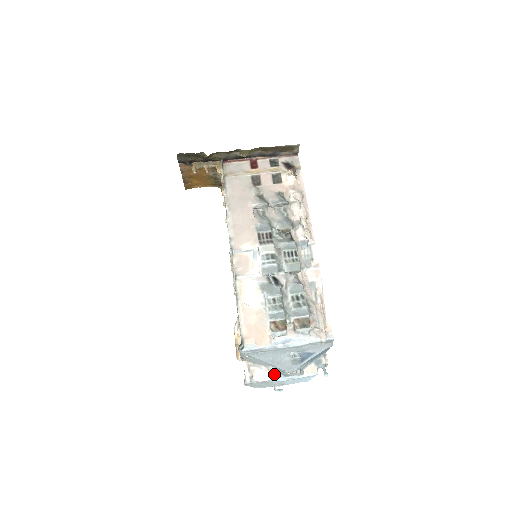
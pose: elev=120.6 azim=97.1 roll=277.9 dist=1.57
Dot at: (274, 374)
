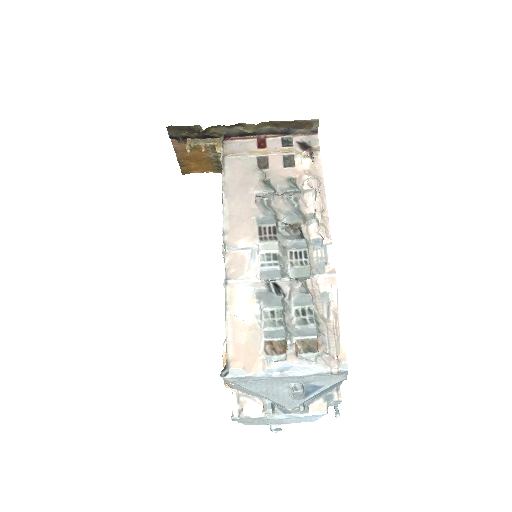
Dot at: (269, 409)
